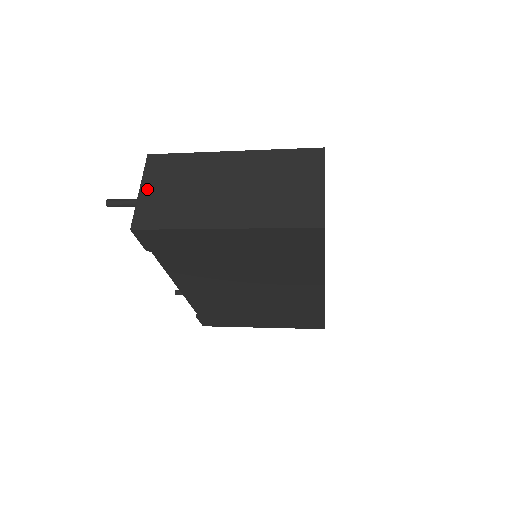
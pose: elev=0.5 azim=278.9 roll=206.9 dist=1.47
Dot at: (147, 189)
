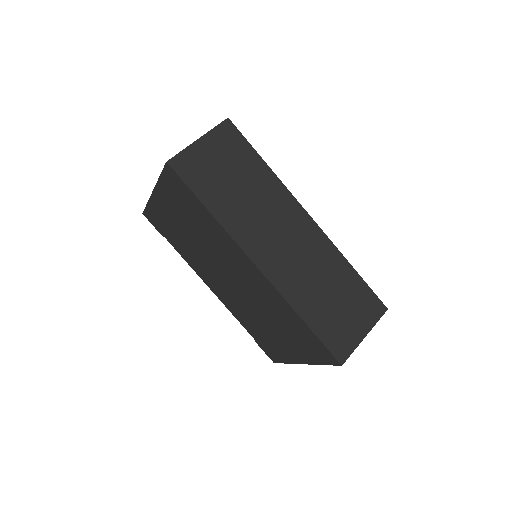
Dot at: occluded
